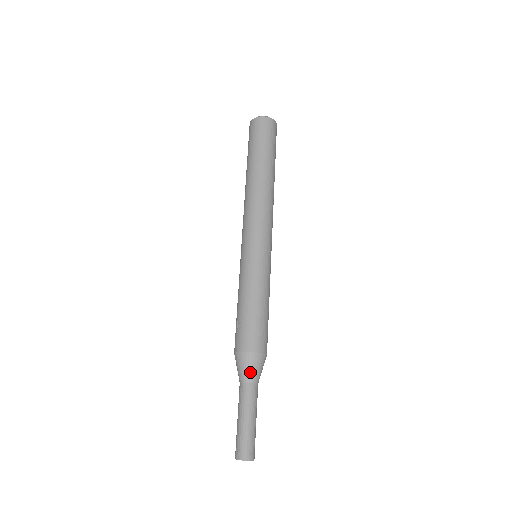
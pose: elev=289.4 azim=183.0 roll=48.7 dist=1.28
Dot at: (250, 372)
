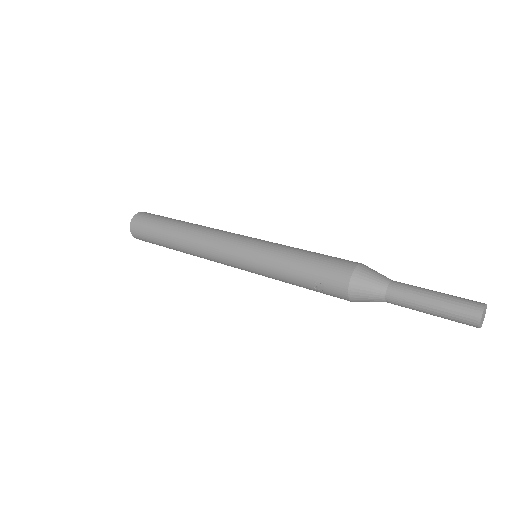
Dot at: (374, 284)
